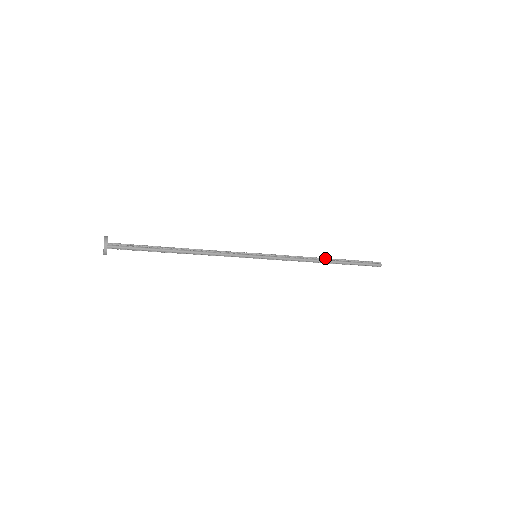
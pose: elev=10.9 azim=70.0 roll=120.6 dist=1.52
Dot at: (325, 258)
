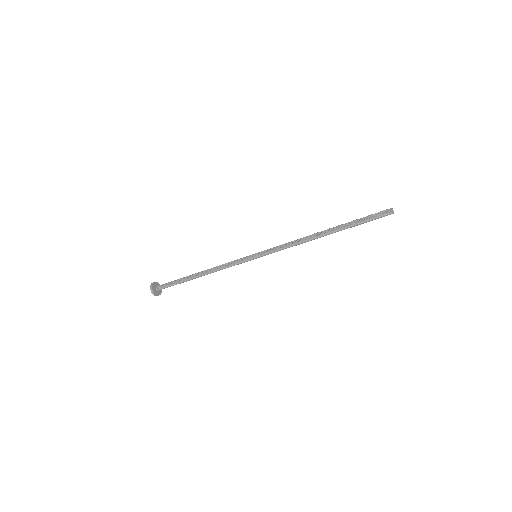
Dot at: (321, 232)
